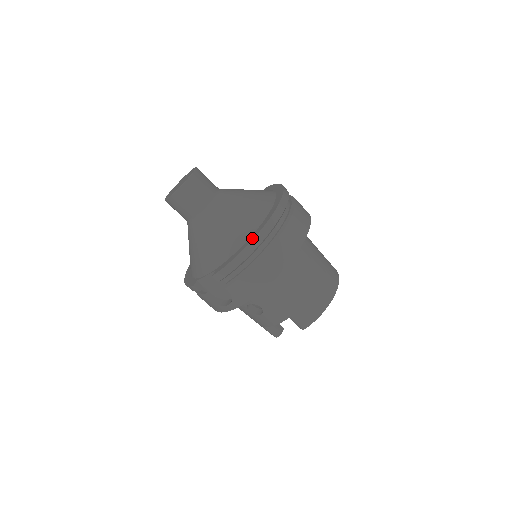
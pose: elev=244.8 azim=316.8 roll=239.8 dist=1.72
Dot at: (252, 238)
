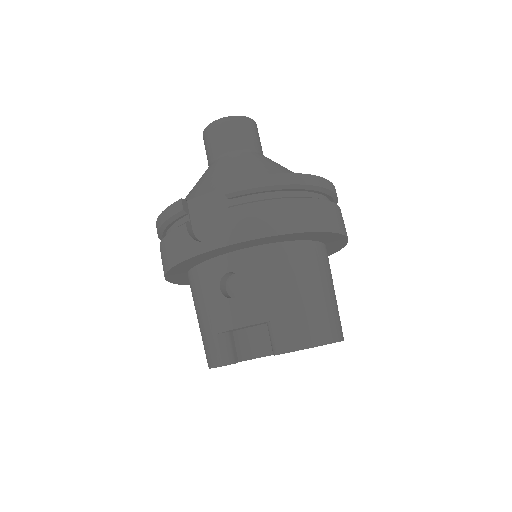
Dot at: (297, 174)
